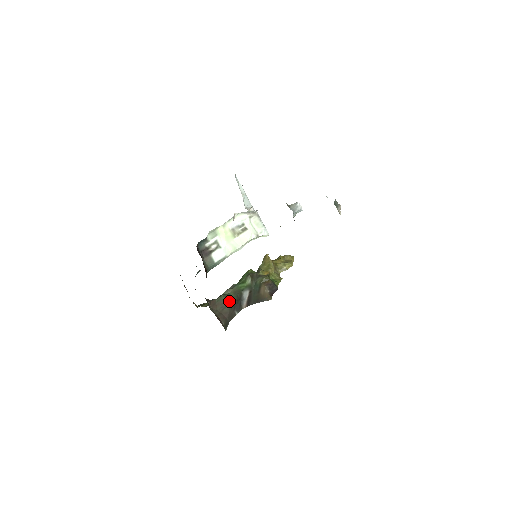
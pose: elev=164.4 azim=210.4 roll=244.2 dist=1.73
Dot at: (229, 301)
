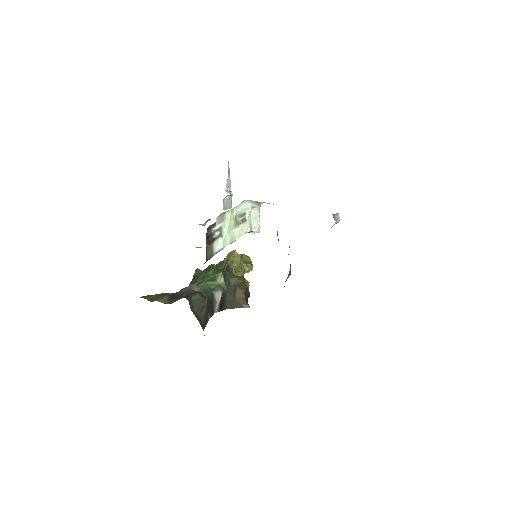
Dot at: (205, 302)
